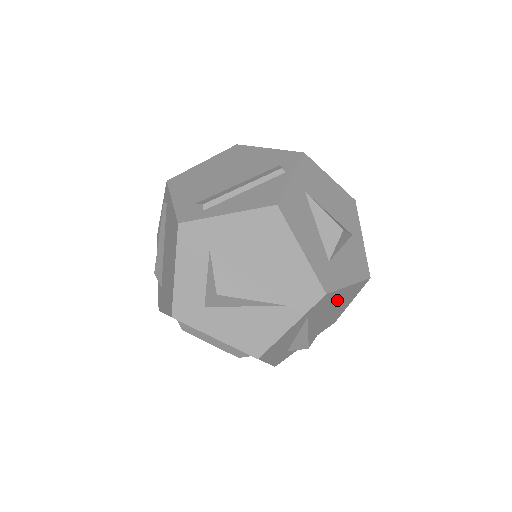
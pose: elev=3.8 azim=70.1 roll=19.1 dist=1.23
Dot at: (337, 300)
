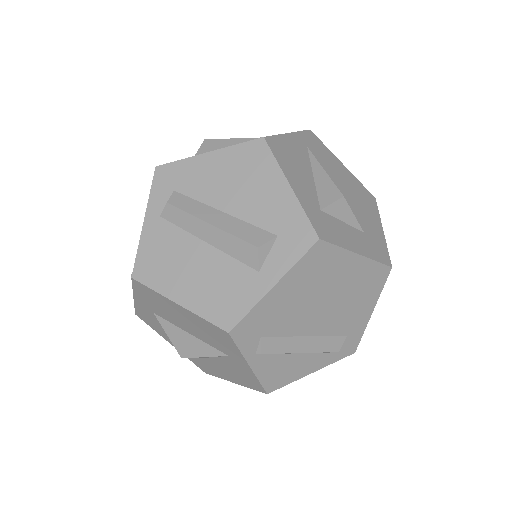
Dot at: (342, 177)
